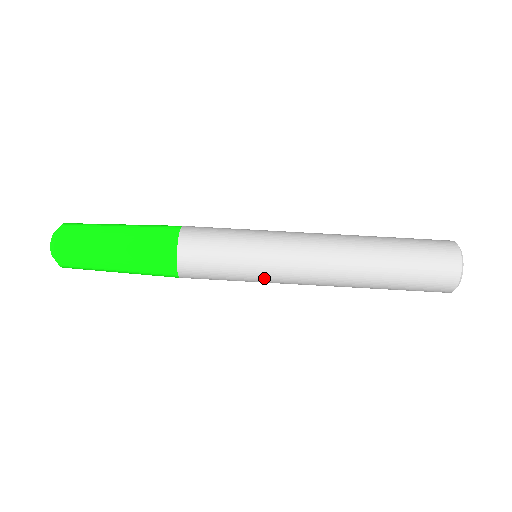
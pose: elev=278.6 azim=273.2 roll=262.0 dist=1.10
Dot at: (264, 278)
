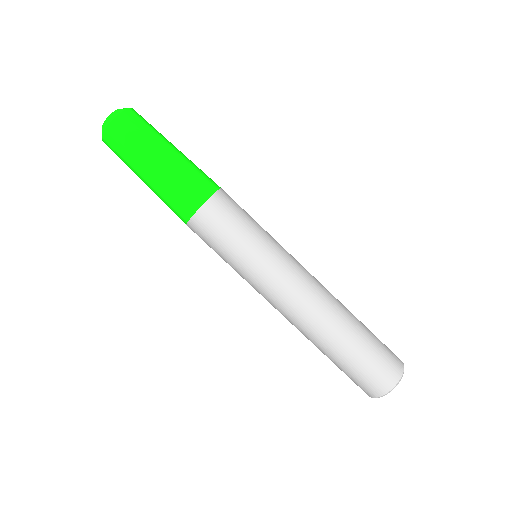
Dot at: occluded
